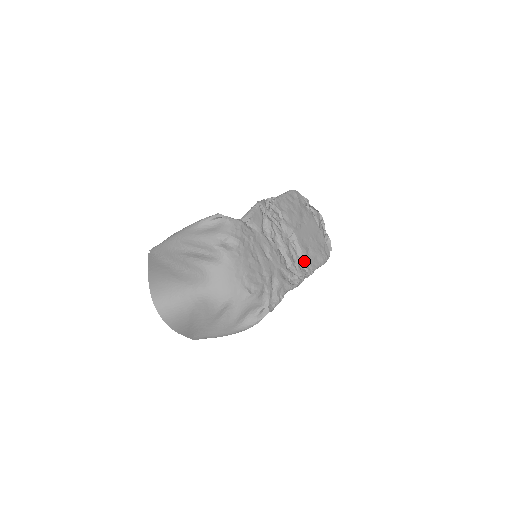
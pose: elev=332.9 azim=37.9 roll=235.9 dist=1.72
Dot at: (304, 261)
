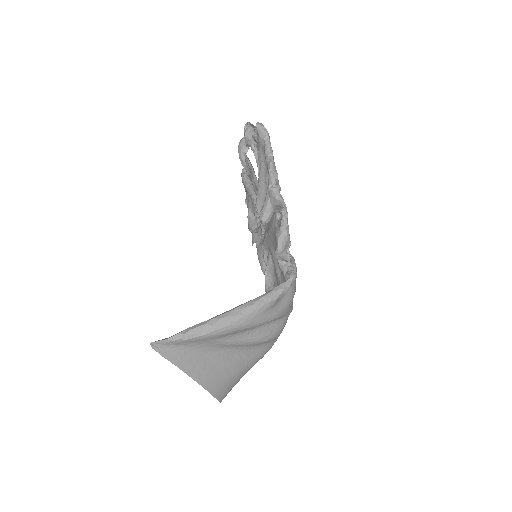
Dot at: occluded
